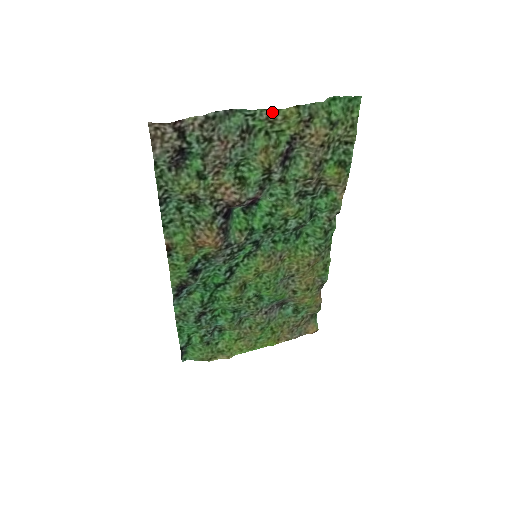
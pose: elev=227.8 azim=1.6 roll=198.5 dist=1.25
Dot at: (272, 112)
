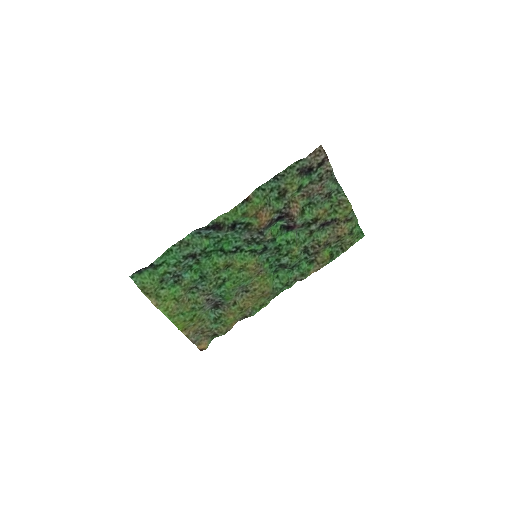
Dot at: (346, 200)
